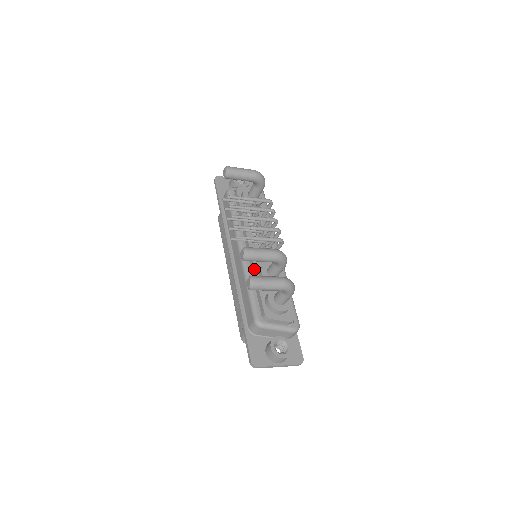
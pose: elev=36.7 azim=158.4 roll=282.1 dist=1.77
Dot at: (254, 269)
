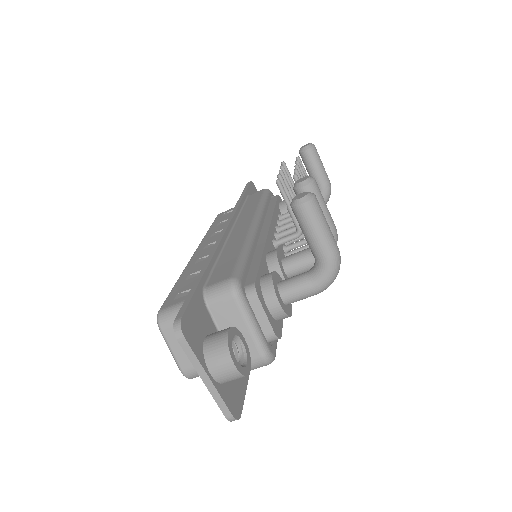
Dot at: (265, 244)
